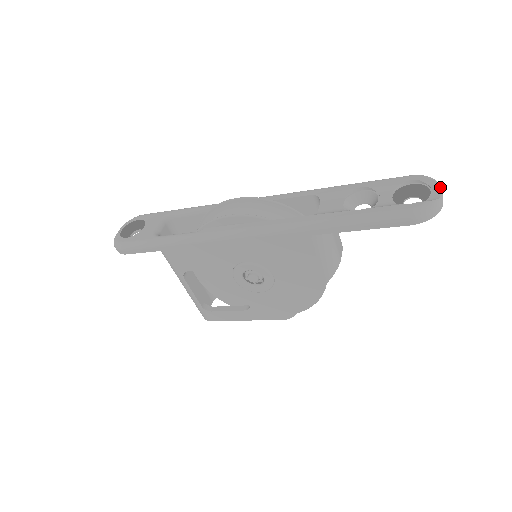
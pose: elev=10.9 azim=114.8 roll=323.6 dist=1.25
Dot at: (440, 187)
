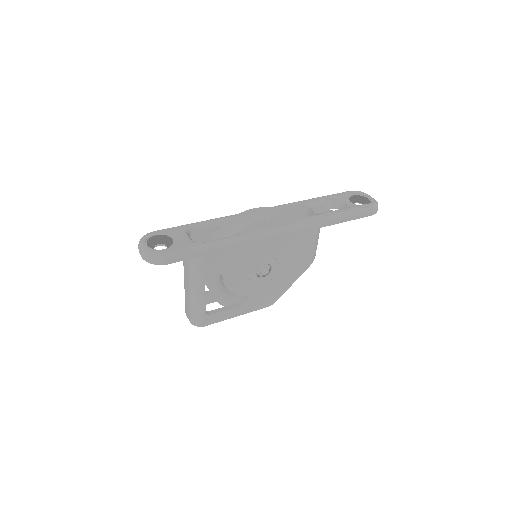
Dot at: (370, 196)
